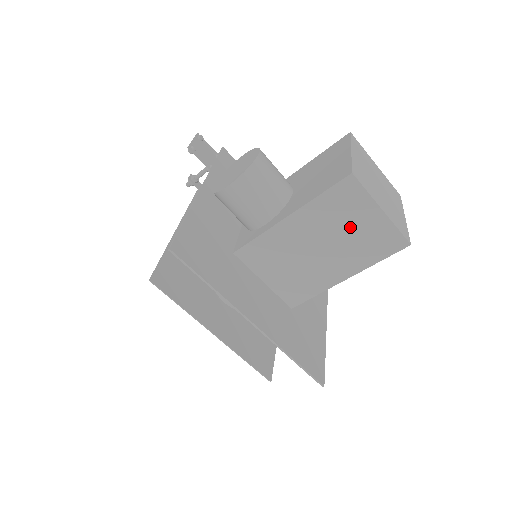
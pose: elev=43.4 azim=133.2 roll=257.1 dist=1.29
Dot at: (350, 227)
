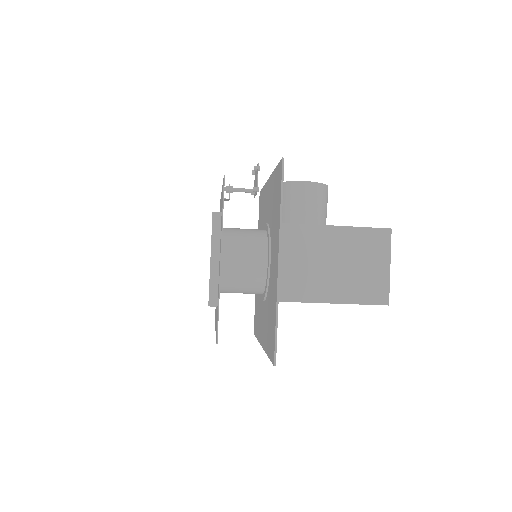
Dot at: (364, 264)
